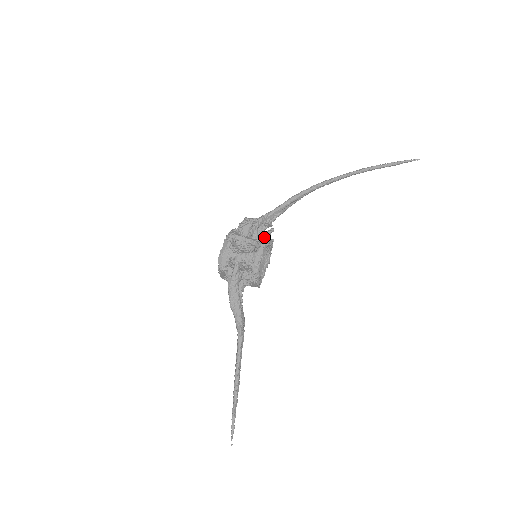
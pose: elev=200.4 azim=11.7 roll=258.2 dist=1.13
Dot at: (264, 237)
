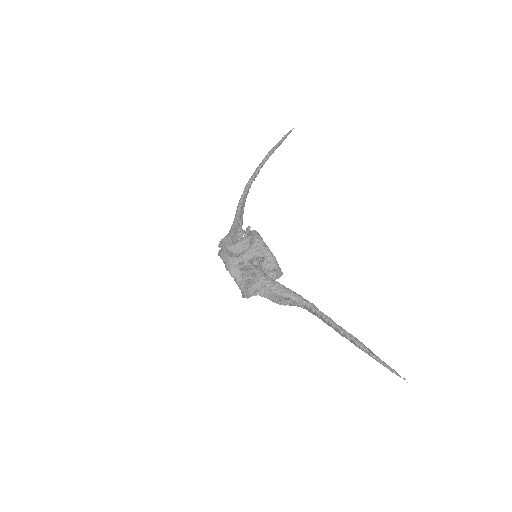
Dot at: (248, 233)
